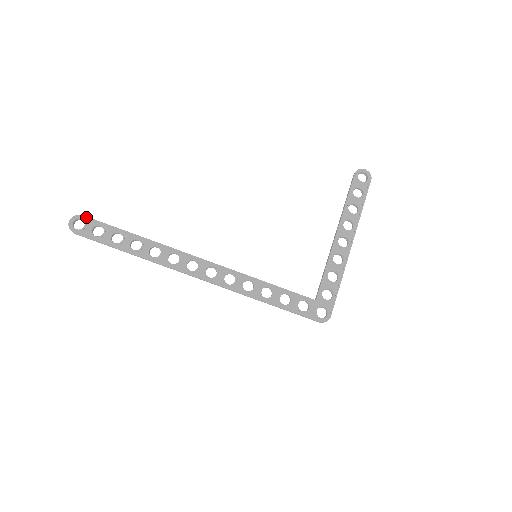
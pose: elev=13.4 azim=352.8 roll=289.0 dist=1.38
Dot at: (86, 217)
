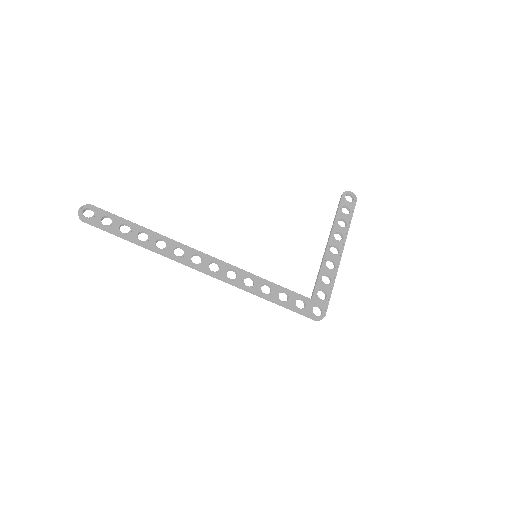
Dot at: (96, 207)
